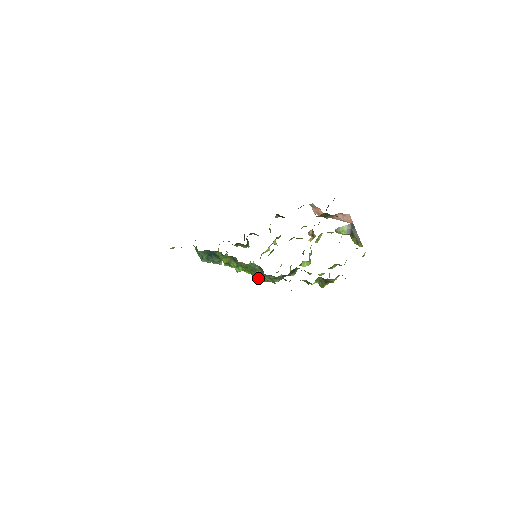
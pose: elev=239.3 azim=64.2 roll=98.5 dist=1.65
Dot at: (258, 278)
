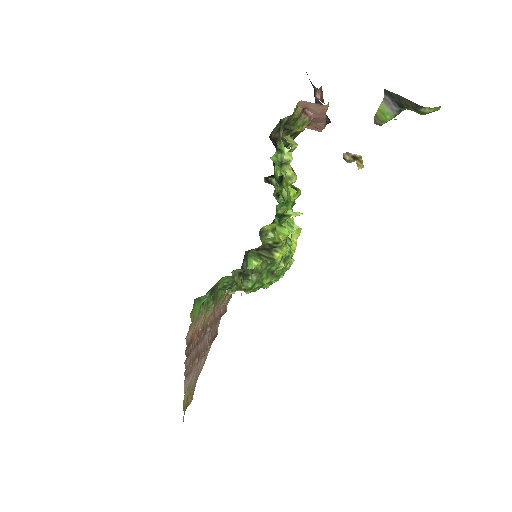
Dot at: (263, 287)
